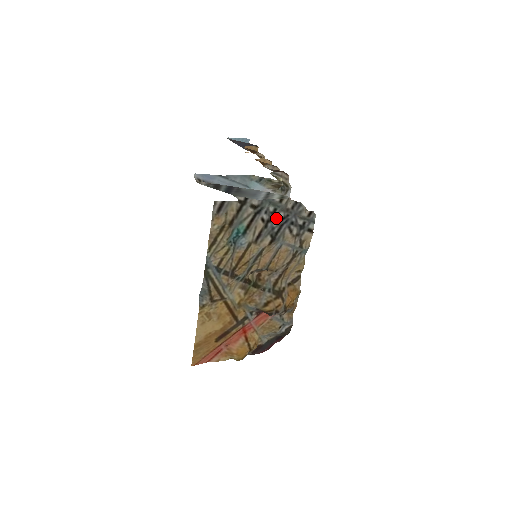
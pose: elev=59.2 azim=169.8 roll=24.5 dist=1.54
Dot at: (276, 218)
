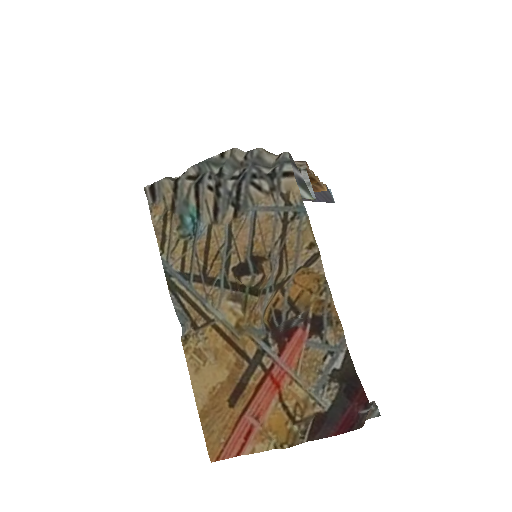
Dot at: (227, 179)
